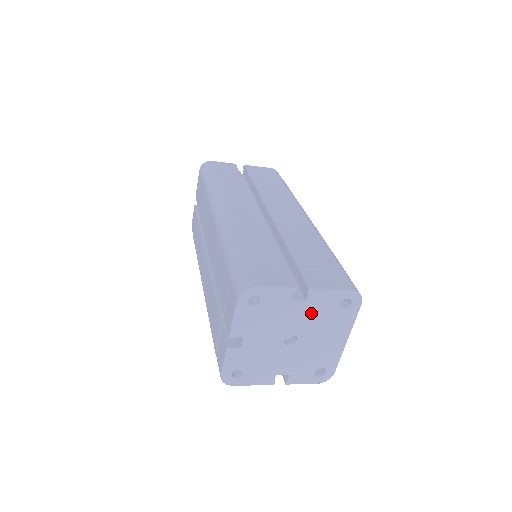
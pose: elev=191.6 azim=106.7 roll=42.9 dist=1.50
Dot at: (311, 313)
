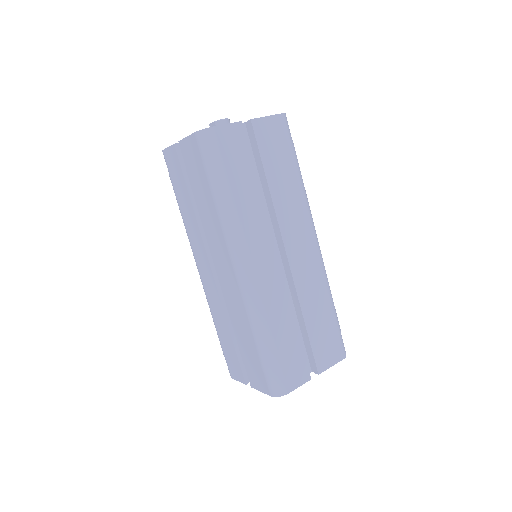
Dot at: occluded
